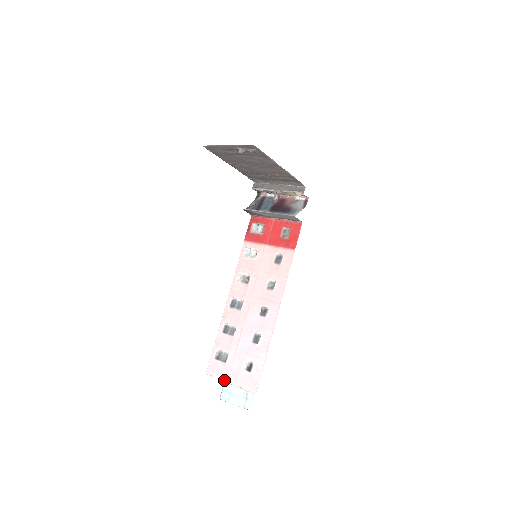
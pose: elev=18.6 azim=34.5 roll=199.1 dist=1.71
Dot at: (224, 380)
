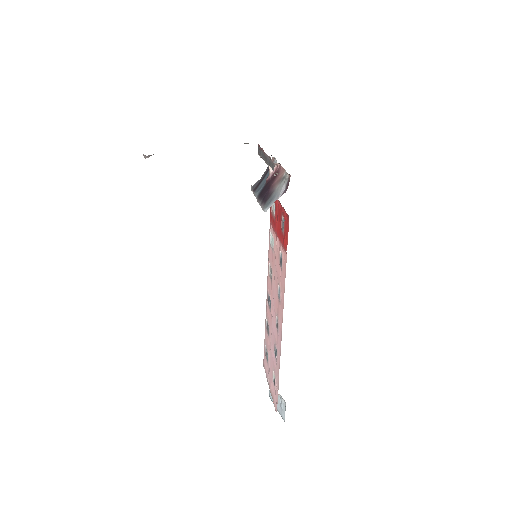
Dot at: (267, 381)
